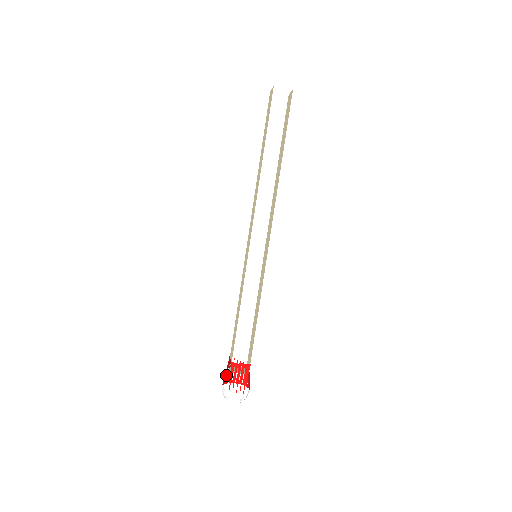
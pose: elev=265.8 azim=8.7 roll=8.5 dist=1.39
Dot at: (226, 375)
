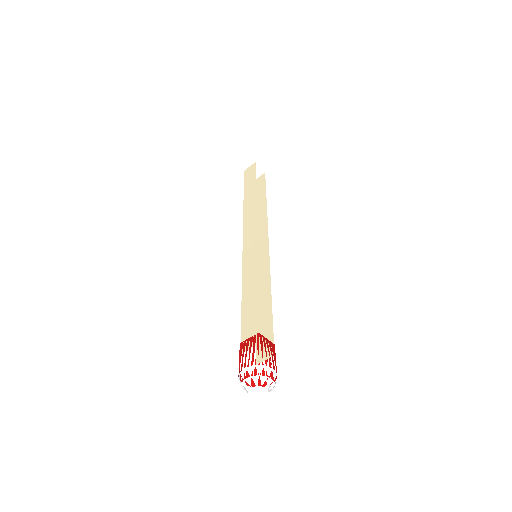
Dot at: occluded
